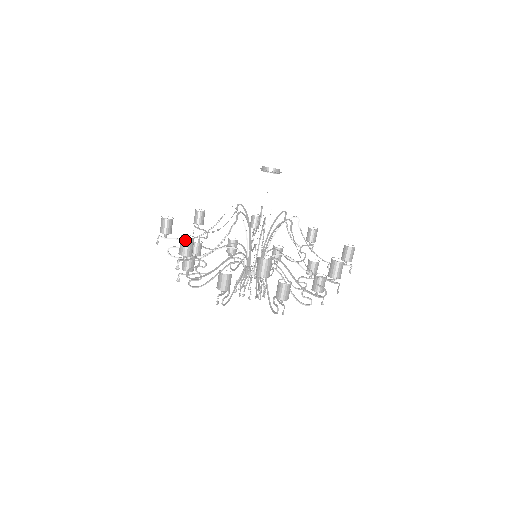
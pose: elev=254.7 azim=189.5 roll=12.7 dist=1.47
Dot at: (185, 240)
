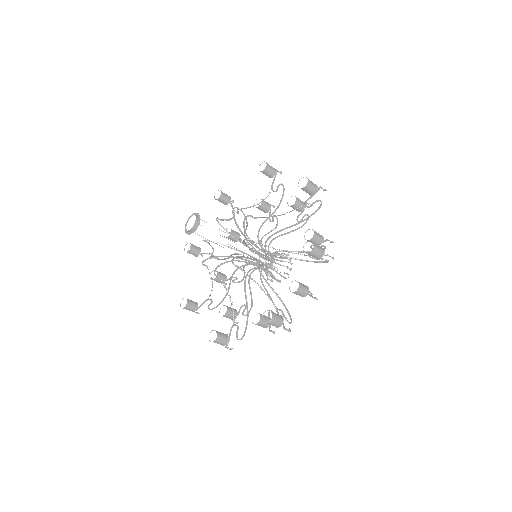
Dot at: (183, 308)
